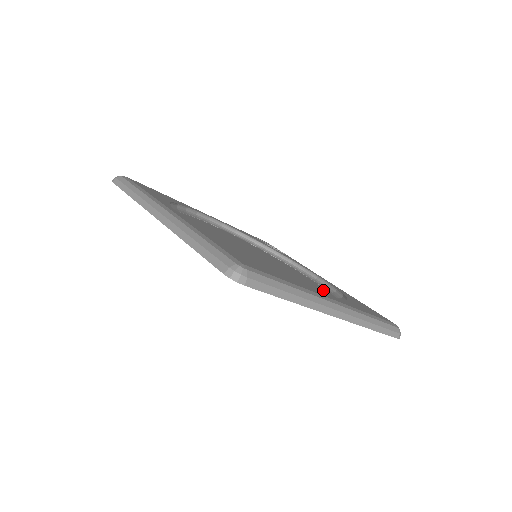
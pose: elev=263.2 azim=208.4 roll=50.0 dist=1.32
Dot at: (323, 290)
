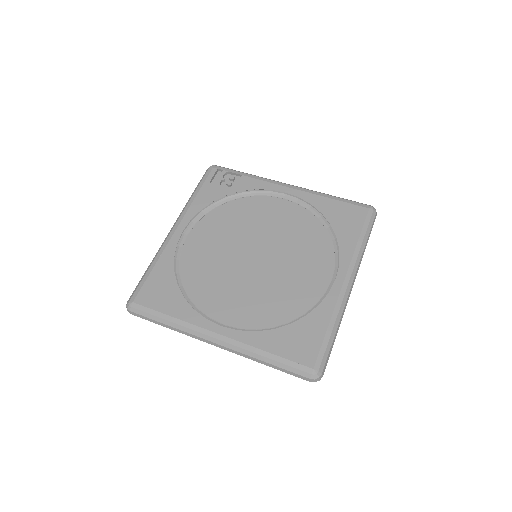
Dot at: (306, 219)
